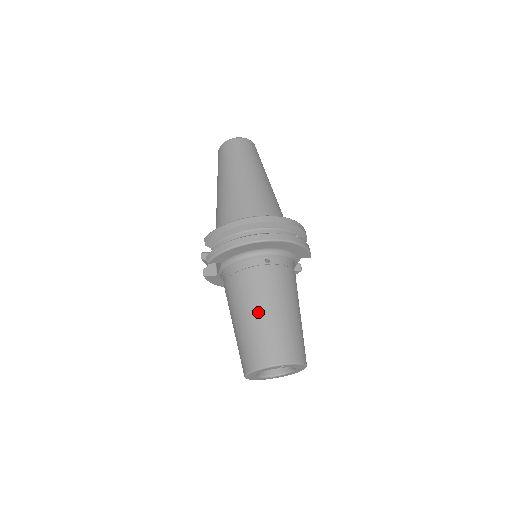
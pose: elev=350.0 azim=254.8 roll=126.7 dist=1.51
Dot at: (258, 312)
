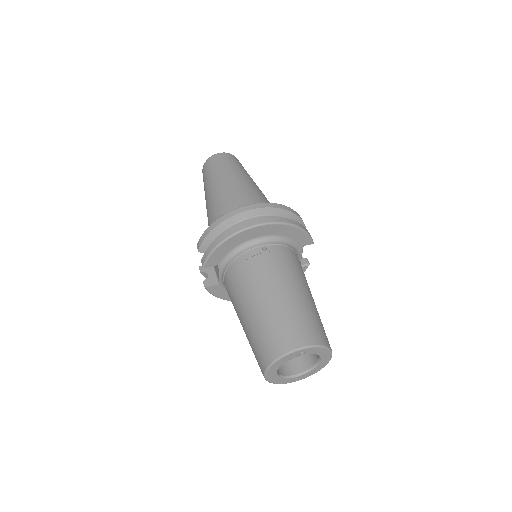
Dot at: (263, 300)
